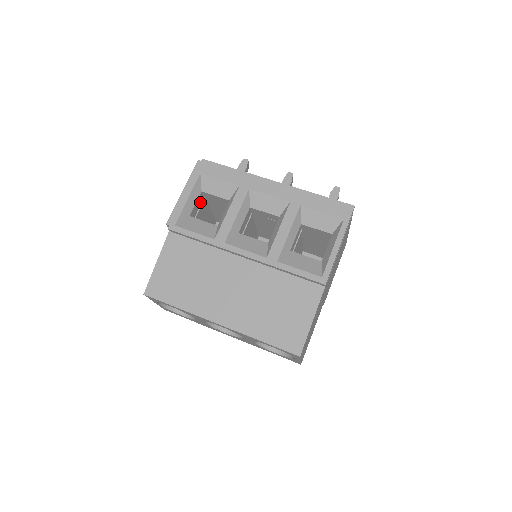
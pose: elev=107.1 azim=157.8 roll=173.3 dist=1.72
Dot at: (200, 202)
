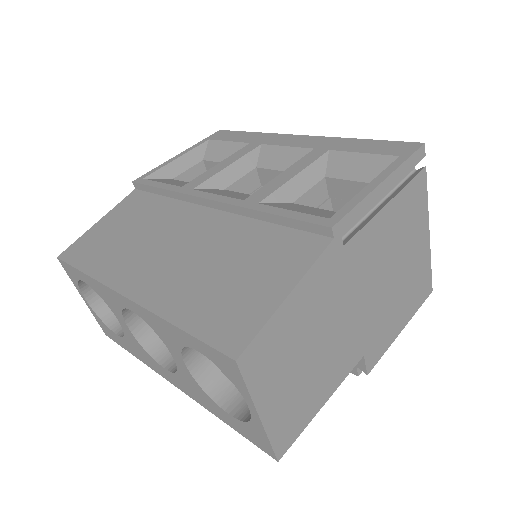
Dot at: occluded
